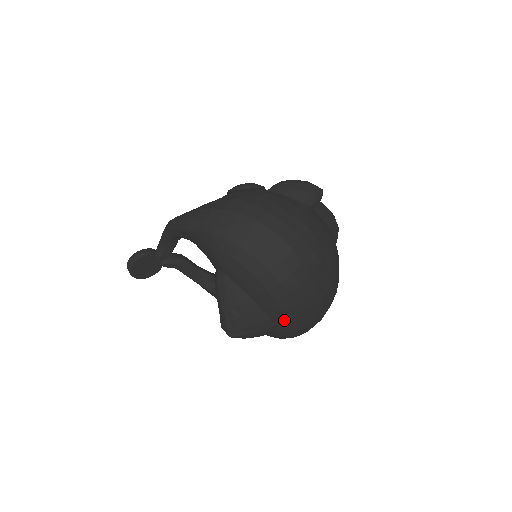
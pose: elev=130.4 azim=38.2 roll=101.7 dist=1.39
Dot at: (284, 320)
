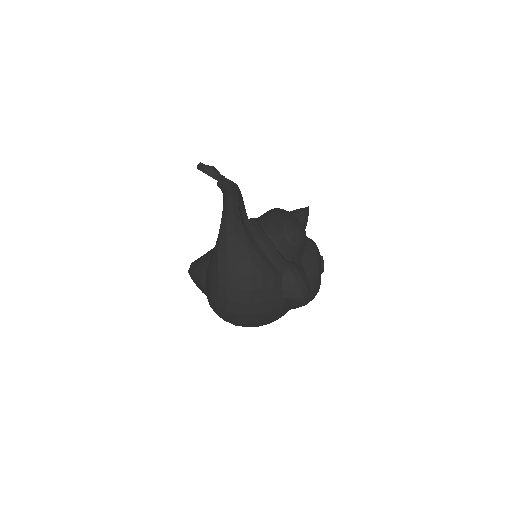
Dot at: occluded
